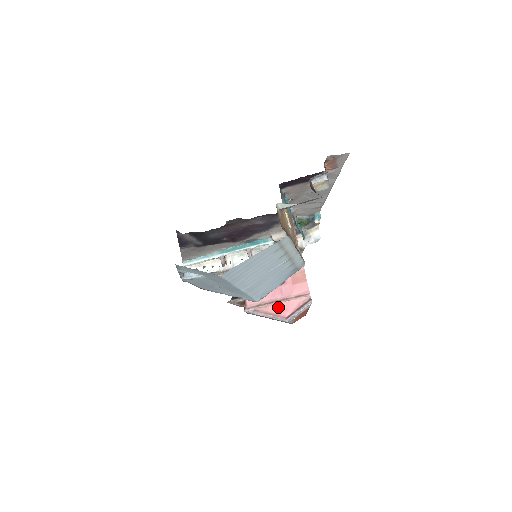
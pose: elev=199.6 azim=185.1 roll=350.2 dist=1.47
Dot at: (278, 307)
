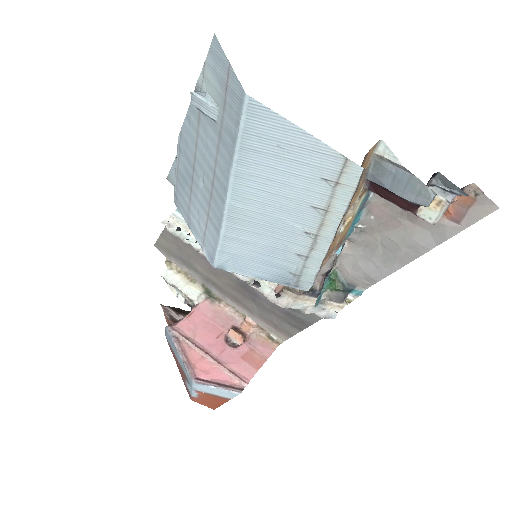
Dot at: (202, 360)
